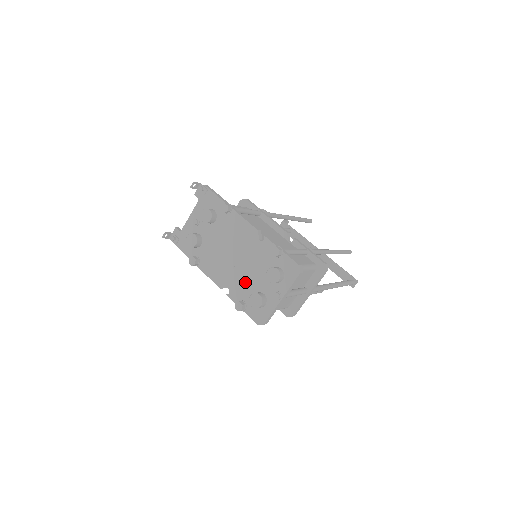
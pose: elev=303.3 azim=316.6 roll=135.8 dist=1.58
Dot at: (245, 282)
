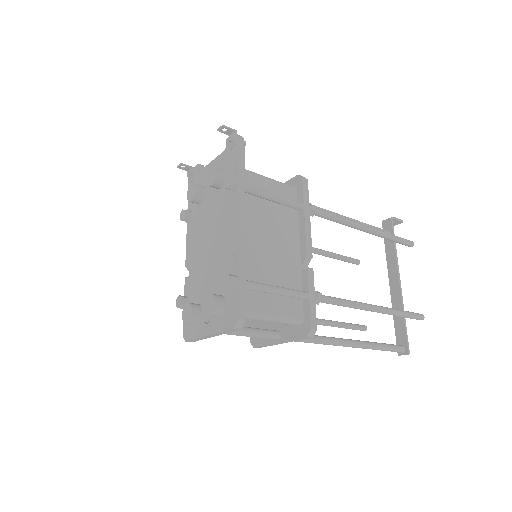
Dot at: (200, 282)
